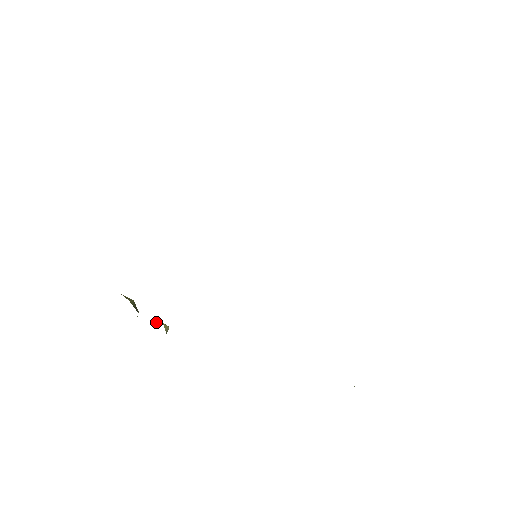
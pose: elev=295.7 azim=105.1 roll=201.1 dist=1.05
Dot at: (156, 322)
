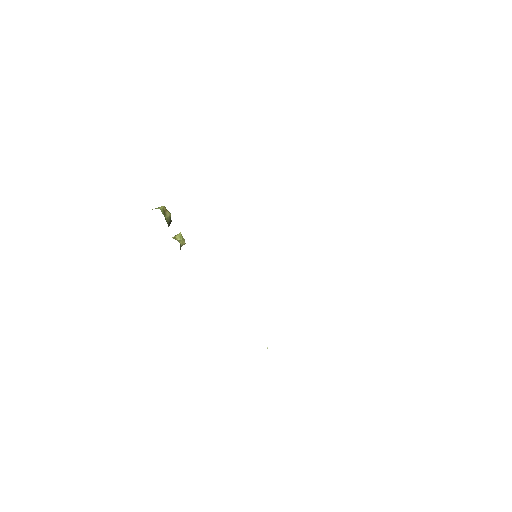
Dot at: (178, 237)
